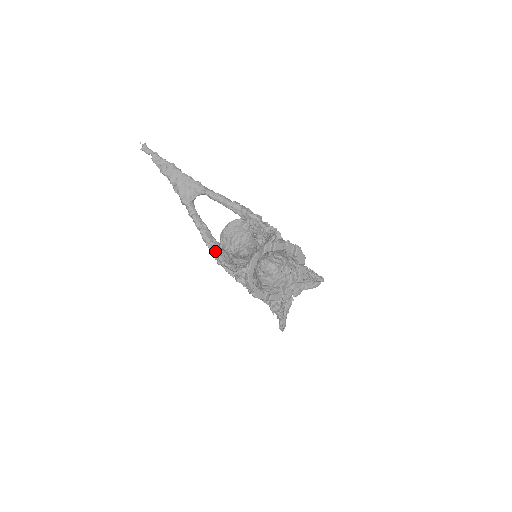
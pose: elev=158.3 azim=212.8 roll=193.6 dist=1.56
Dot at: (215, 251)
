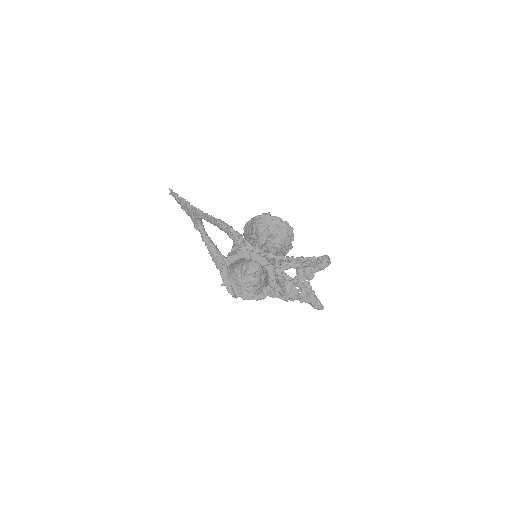
Dot at: (217, 265)
